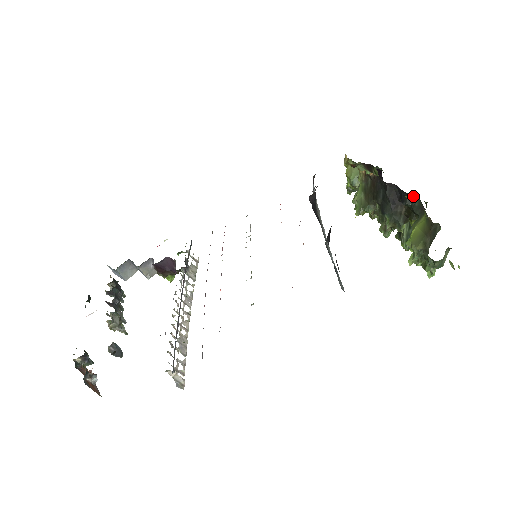
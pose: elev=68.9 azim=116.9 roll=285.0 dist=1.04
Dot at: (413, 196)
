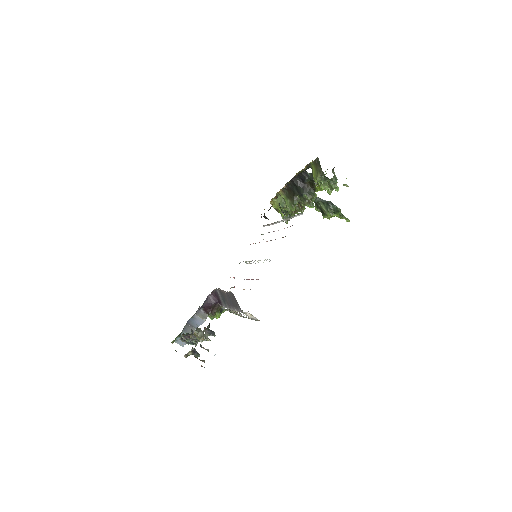
Dot at: (306, 174)
